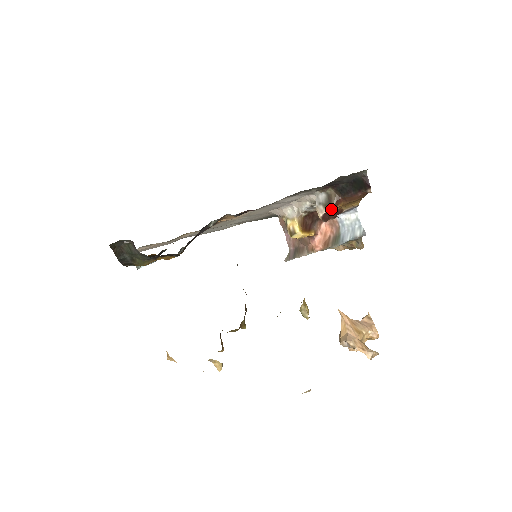
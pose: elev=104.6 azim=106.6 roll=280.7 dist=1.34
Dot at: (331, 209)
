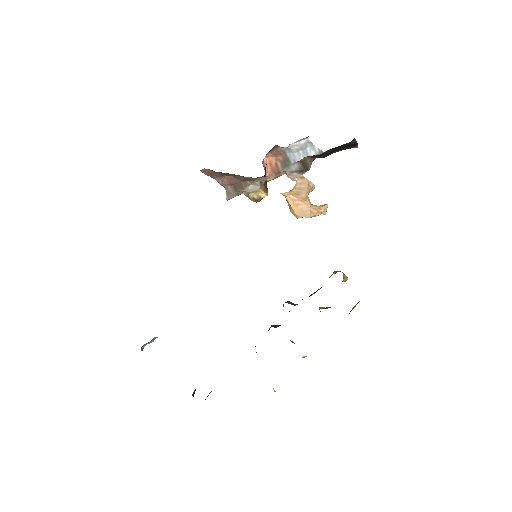
Dot at: occluded
